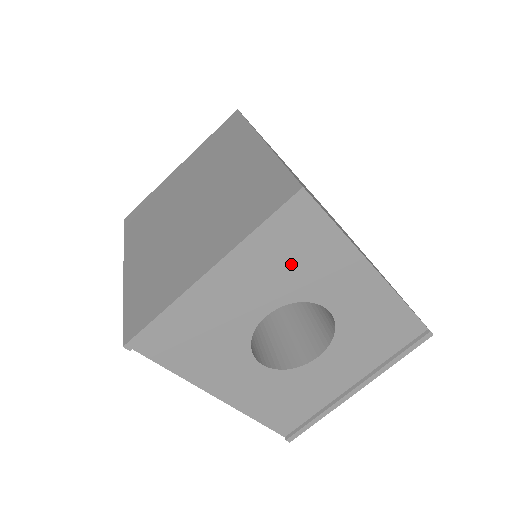
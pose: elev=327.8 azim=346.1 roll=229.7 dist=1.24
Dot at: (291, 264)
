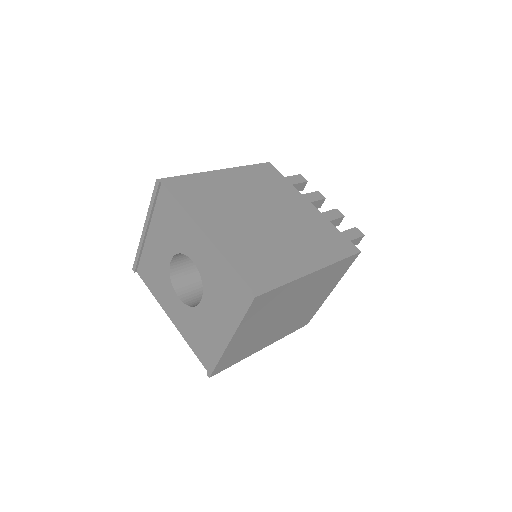
Dot at: (169, 226)
